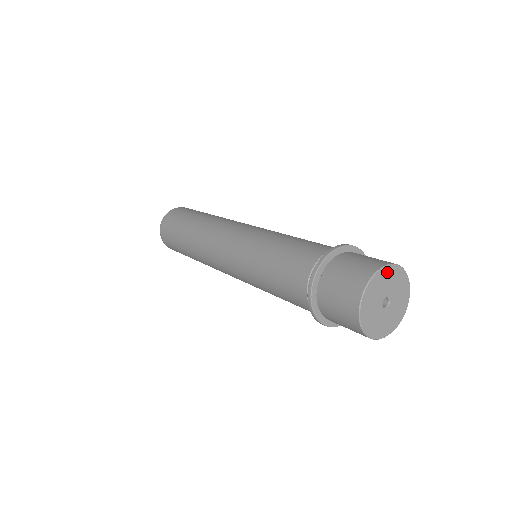
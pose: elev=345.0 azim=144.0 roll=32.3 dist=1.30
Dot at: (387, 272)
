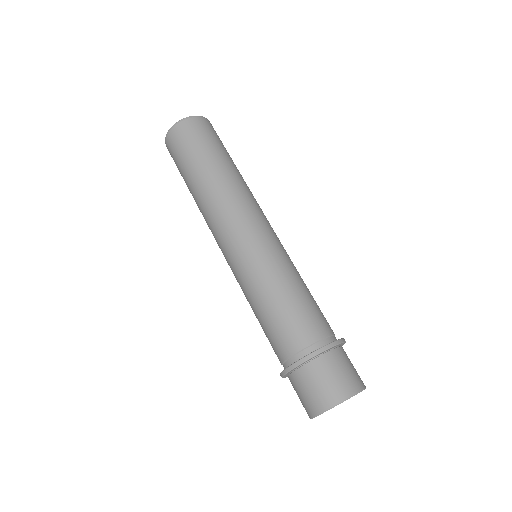
Dot at: occluded
